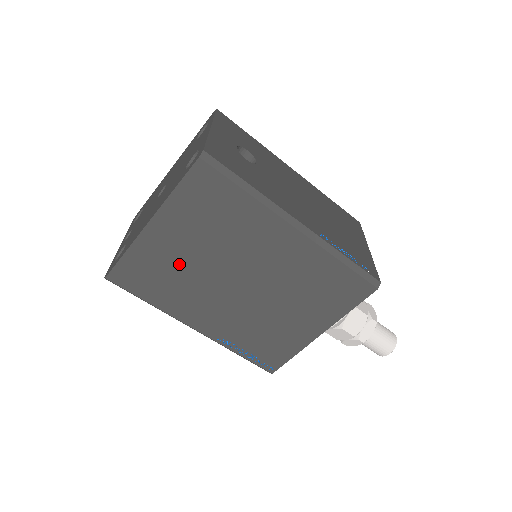
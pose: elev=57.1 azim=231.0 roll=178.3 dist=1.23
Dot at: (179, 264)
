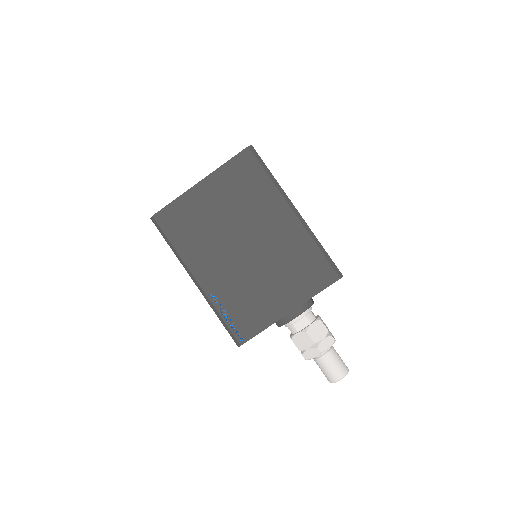
Dot at: (207, 218)
